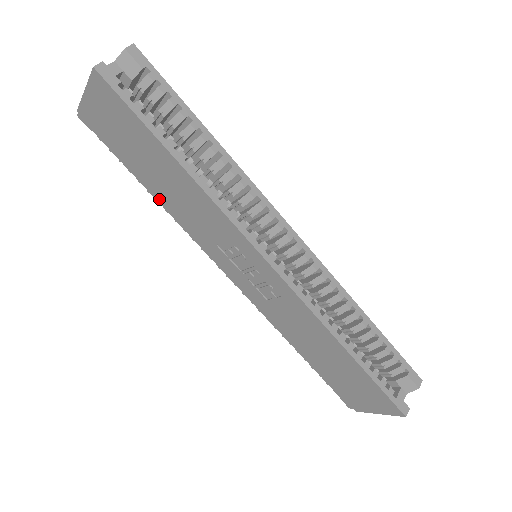
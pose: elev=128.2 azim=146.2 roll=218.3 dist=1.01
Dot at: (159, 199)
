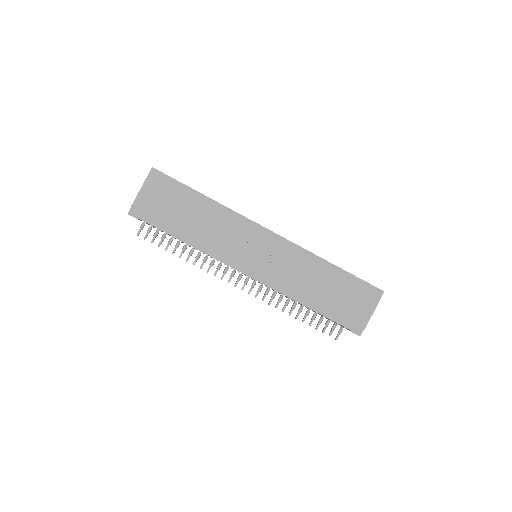
Dot at: (192, 238)
